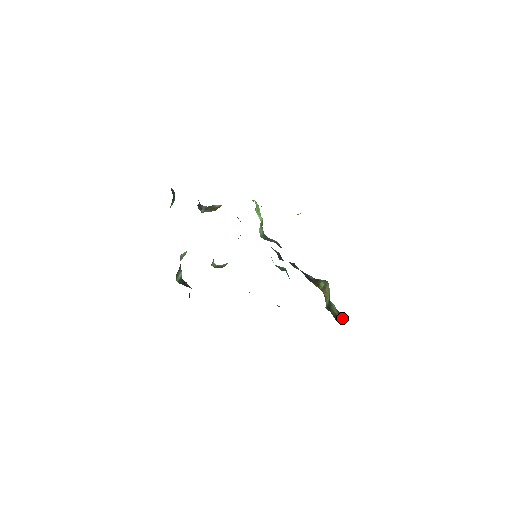
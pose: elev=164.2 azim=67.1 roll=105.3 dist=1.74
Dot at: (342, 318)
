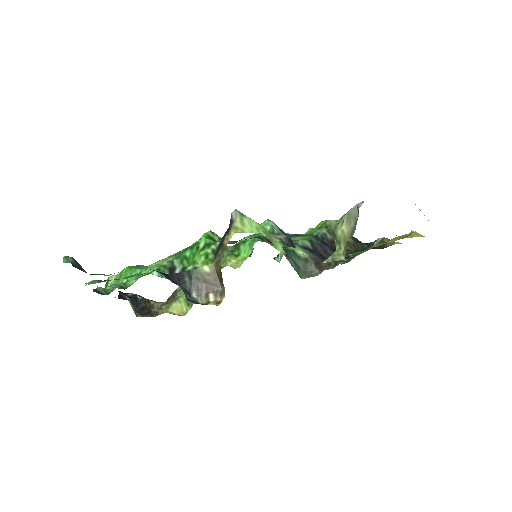
Dot at: occluded
